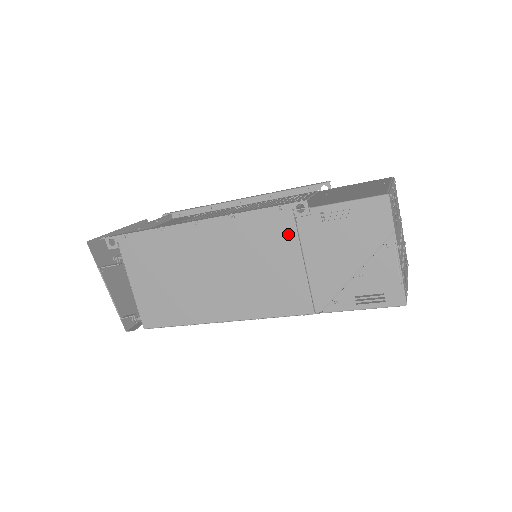
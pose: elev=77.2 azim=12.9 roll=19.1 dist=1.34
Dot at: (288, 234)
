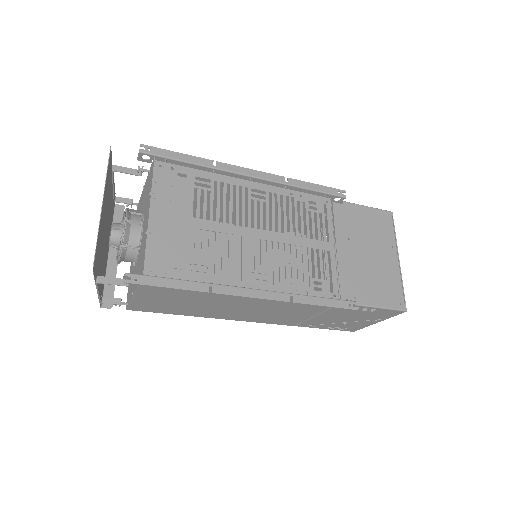
Dot at: (322, 308)
